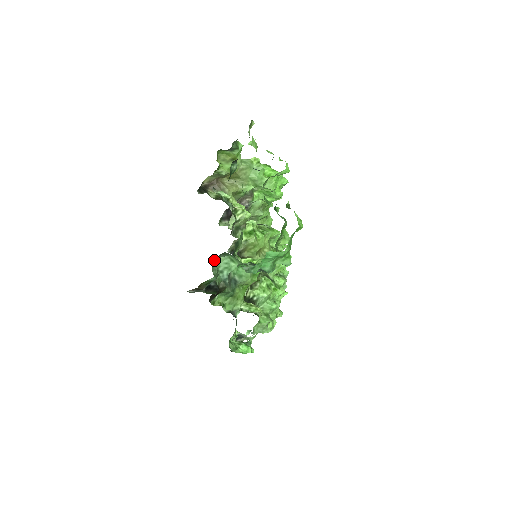
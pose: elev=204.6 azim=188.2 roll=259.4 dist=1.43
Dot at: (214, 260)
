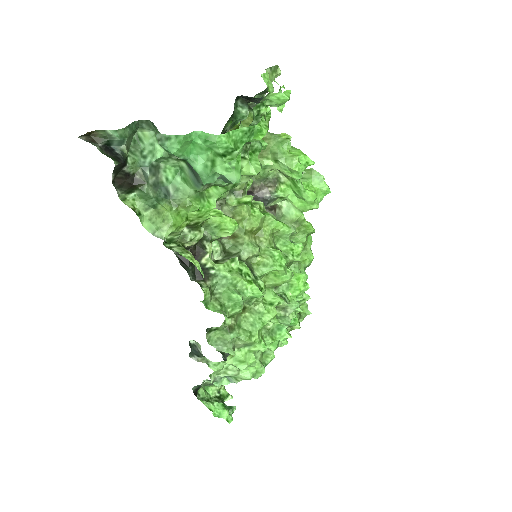
Dot at: (138, 134)
